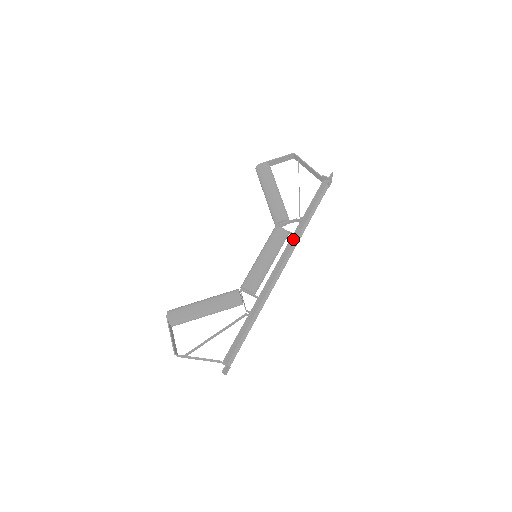
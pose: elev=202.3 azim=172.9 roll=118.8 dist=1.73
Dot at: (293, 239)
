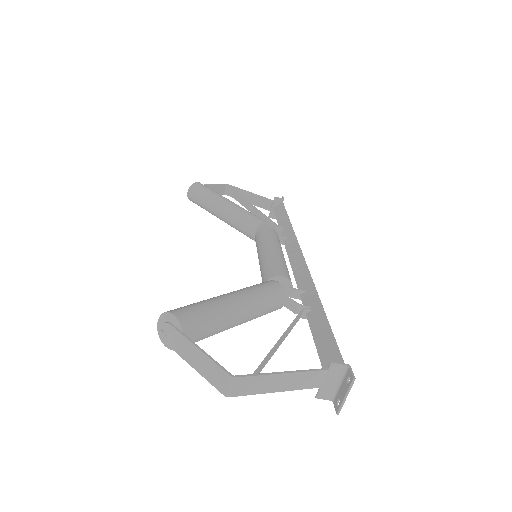
Dot at: (290, 240)
